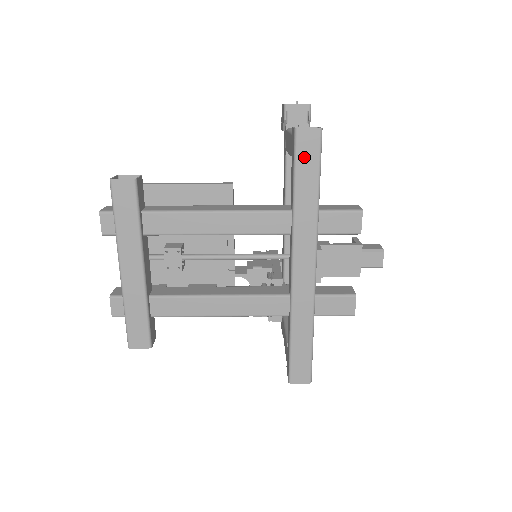
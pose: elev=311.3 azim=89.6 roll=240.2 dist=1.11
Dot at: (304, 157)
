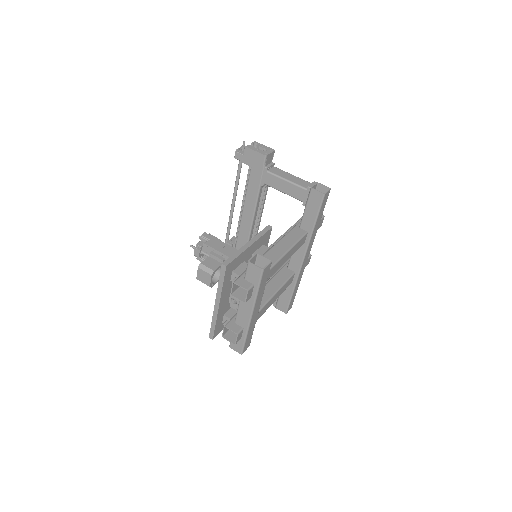
Dot at: (323, 206)
